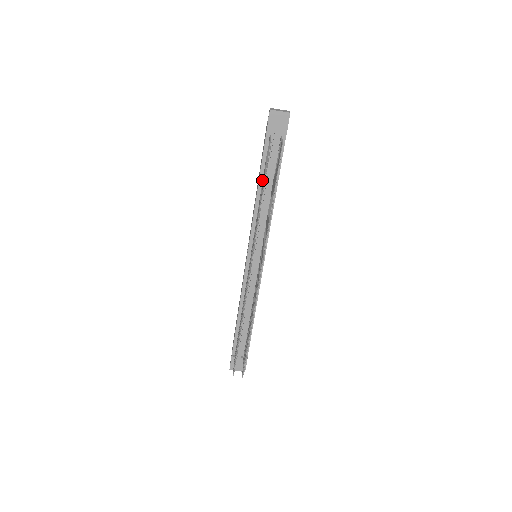
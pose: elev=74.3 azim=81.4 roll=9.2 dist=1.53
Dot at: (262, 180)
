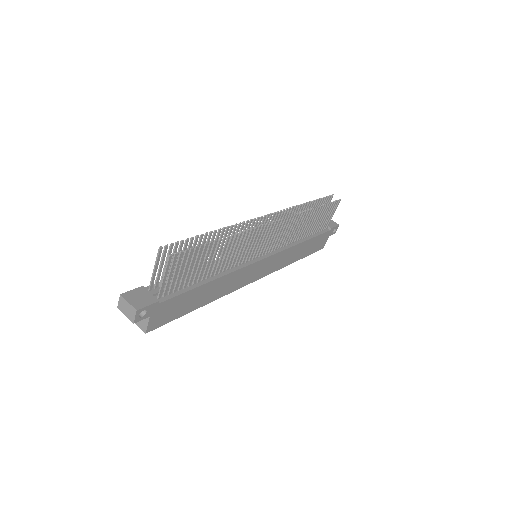
Dot at: occluded
